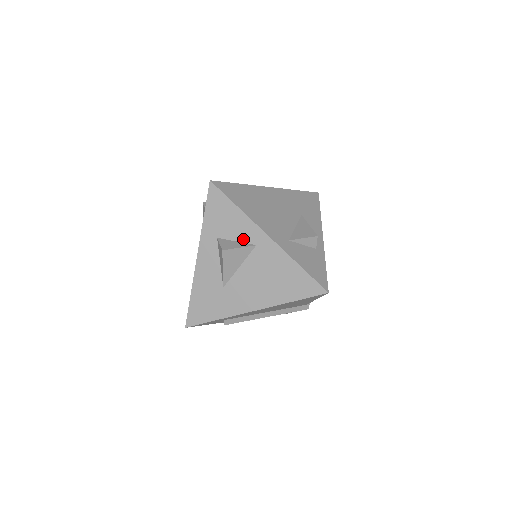
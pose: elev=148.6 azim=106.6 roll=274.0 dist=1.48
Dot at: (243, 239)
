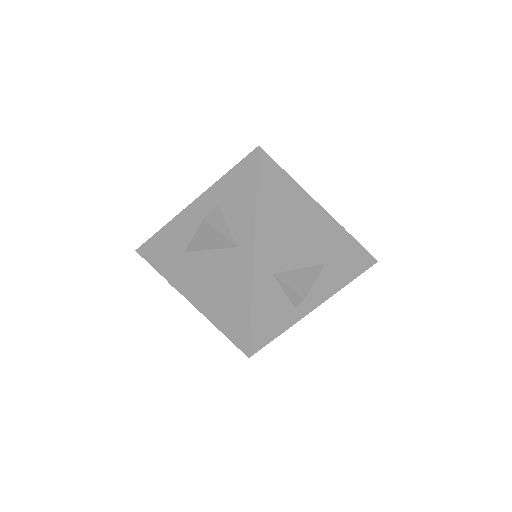
Dot at: (234, 229)
